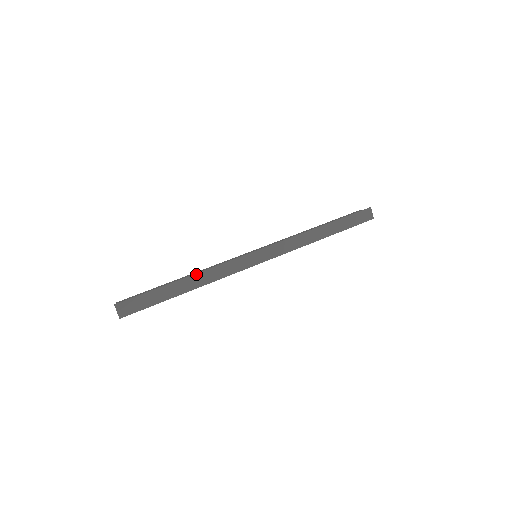
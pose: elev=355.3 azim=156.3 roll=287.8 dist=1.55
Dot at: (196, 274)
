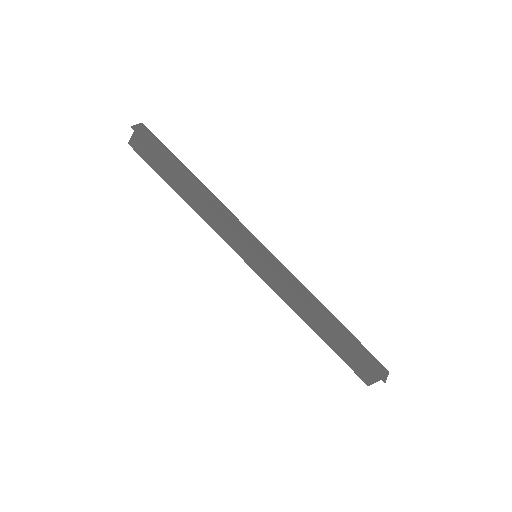
Dot at: (208, 190)
